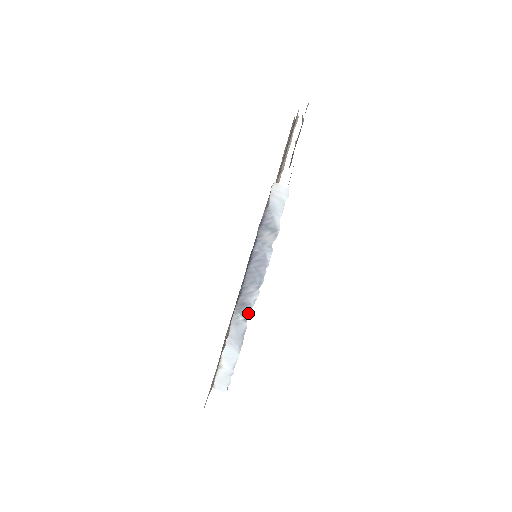
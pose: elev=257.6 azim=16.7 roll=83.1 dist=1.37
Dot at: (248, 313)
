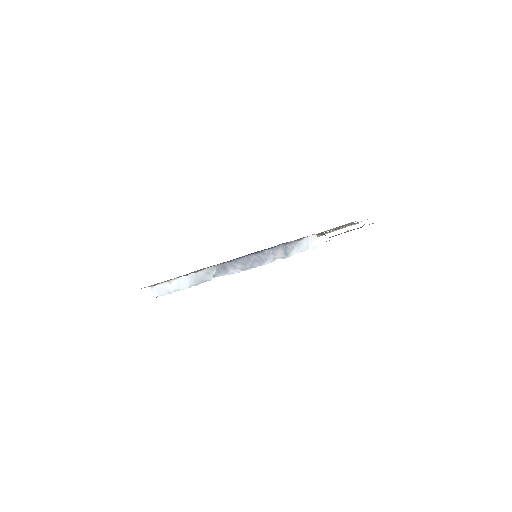
Dot at: (221, 275)
